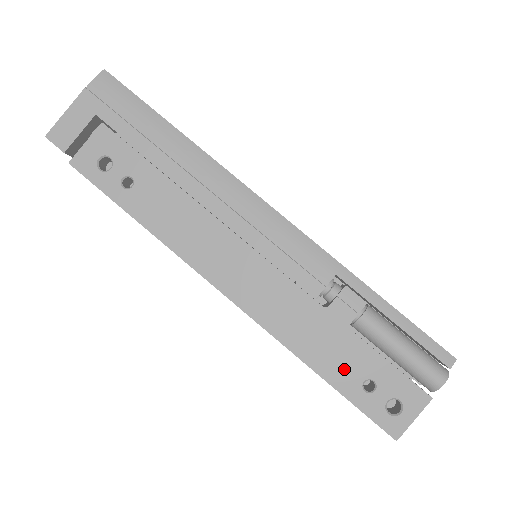
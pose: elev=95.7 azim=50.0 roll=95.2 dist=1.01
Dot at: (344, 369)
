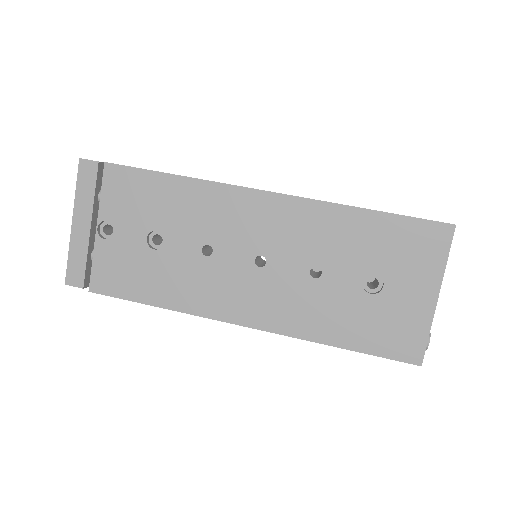
Dot at: occluded
